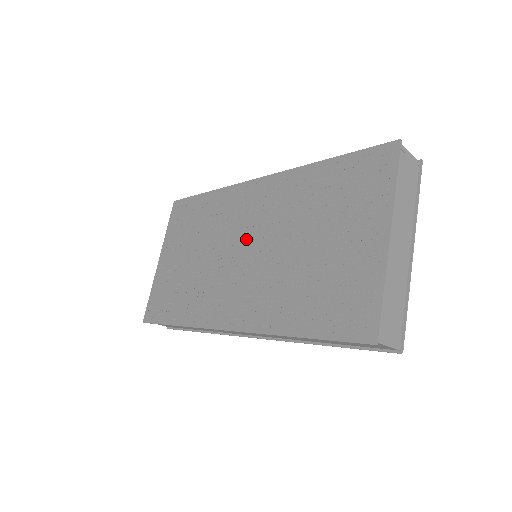
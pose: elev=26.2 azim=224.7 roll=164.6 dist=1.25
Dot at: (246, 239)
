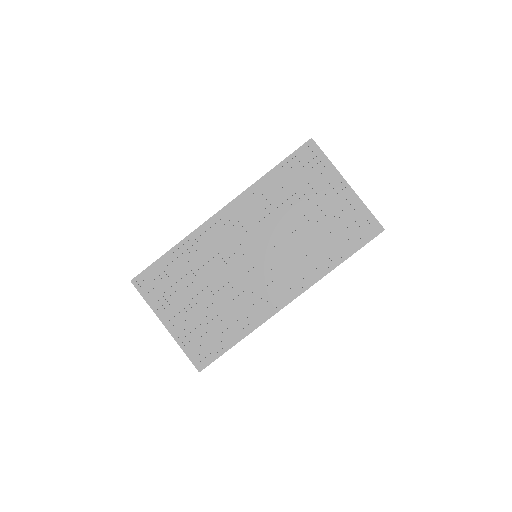
Dot at: (250, 249)
